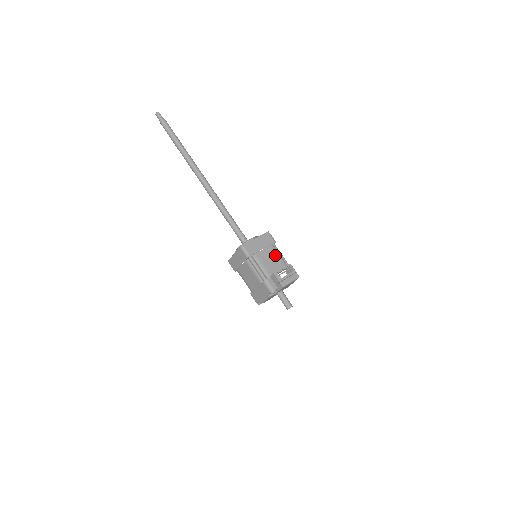
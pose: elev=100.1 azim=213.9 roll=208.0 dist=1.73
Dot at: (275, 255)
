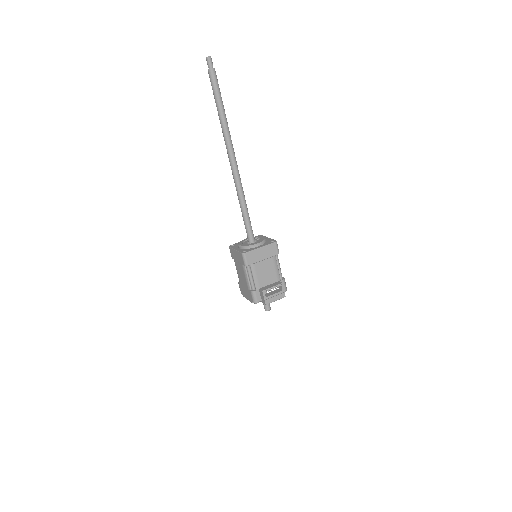
Dot at: (273, 268)
